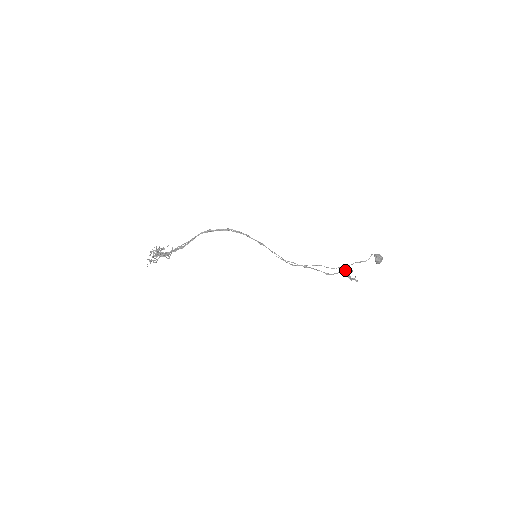
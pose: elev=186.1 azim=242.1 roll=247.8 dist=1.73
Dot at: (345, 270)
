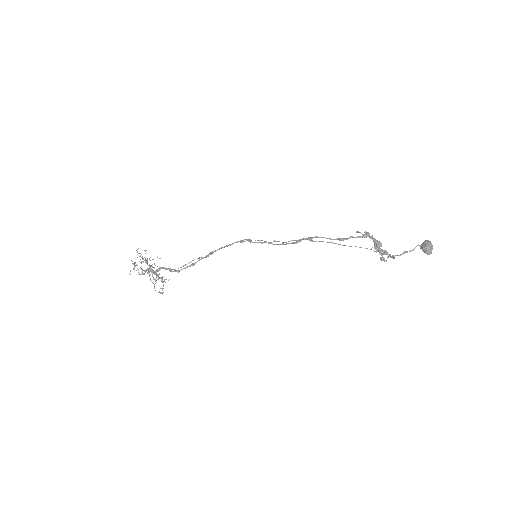
Dot at: (365, 232)
